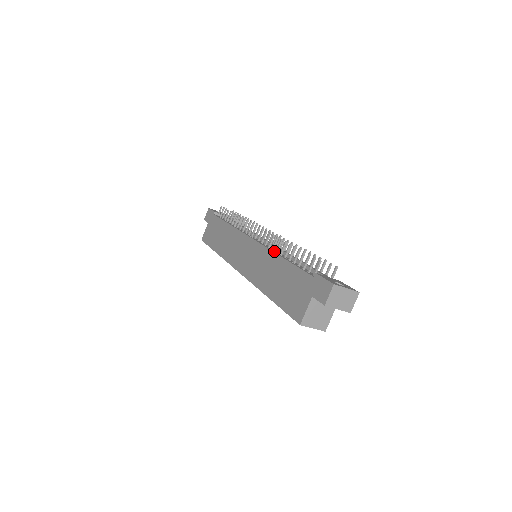
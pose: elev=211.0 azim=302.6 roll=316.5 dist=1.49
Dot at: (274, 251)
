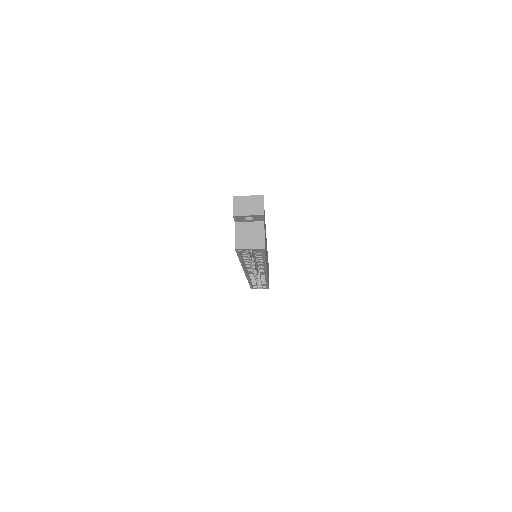
Dot at: occluded
